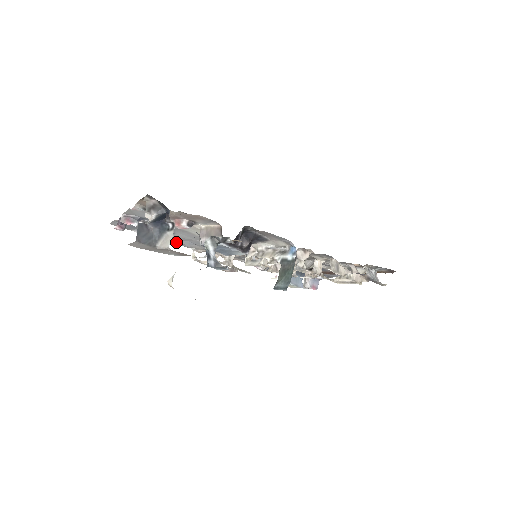
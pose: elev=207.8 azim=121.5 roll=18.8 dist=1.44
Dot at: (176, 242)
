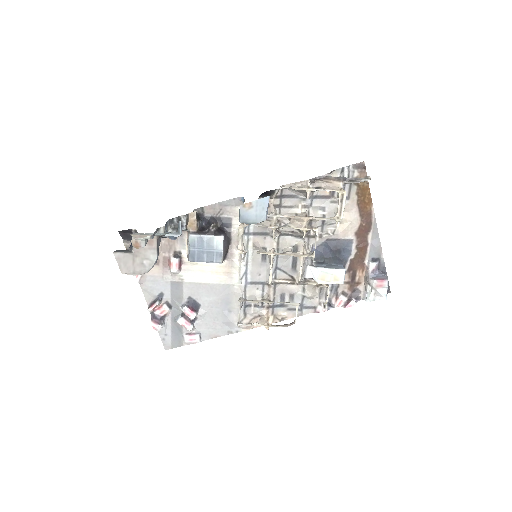
Dot at: (224, 330)
